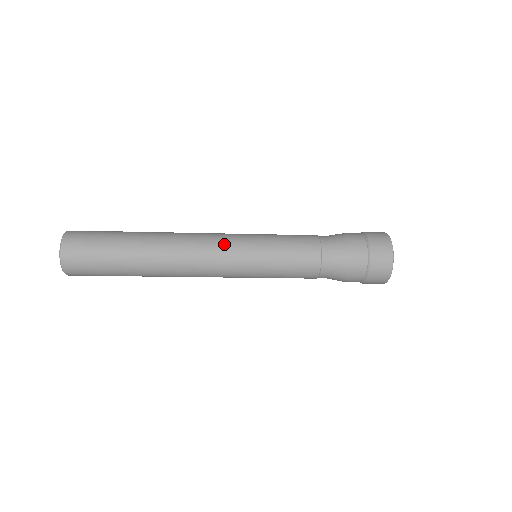
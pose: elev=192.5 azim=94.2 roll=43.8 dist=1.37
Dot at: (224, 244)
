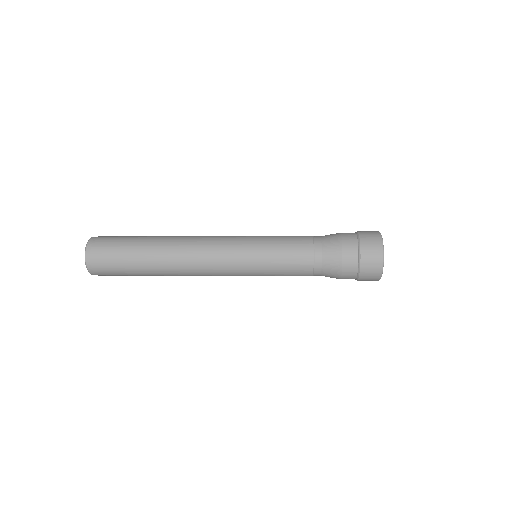
Dot at: (226, 236)
